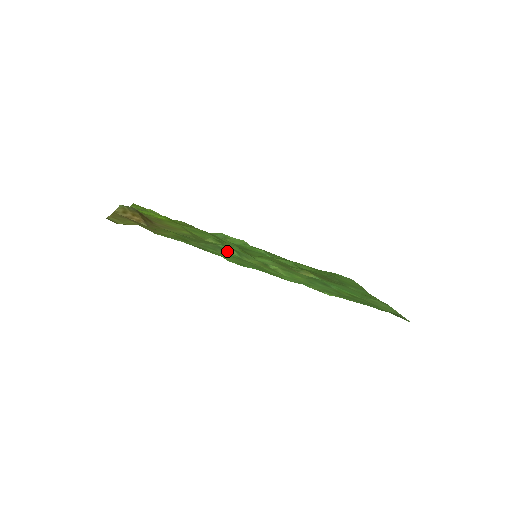
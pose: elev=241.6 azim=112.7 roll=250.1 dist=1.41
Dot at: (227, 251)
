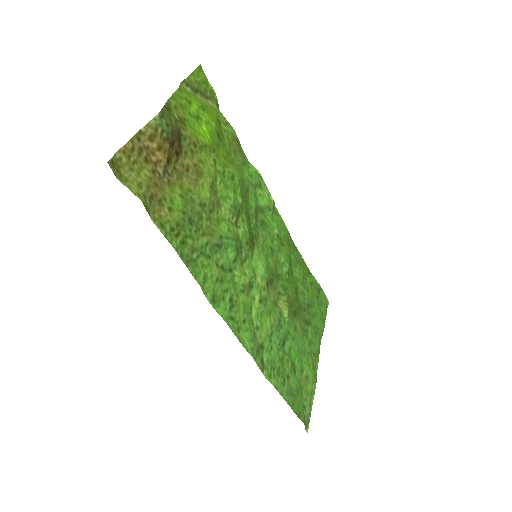
Dot at: (225, 254)
